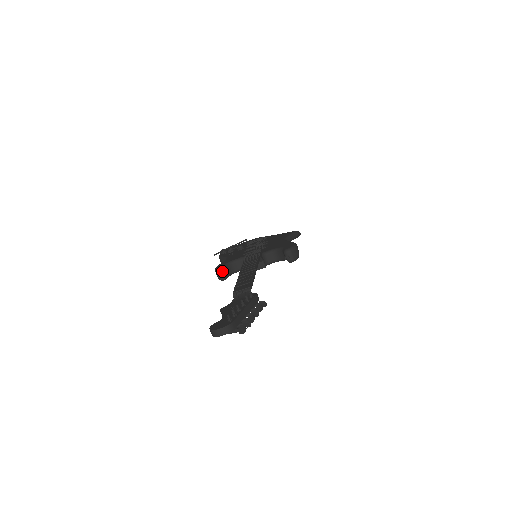
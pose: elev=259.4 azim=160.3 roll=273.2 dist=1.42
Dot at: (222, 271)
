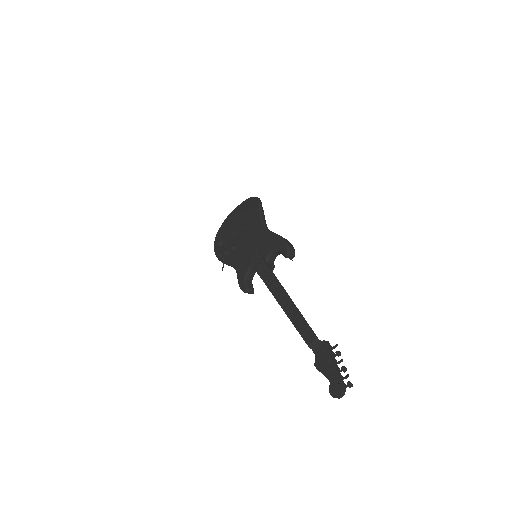
Dot at: (249, 290)
